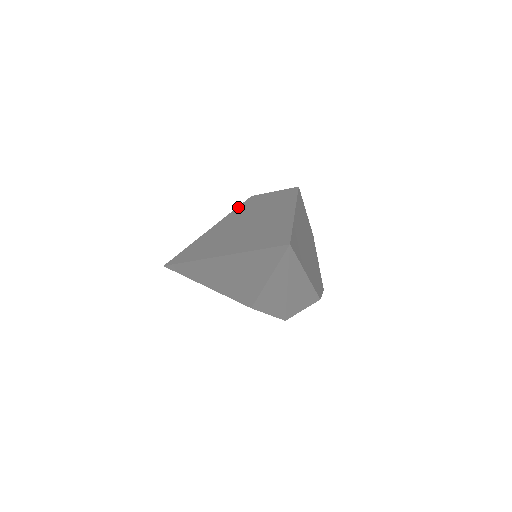
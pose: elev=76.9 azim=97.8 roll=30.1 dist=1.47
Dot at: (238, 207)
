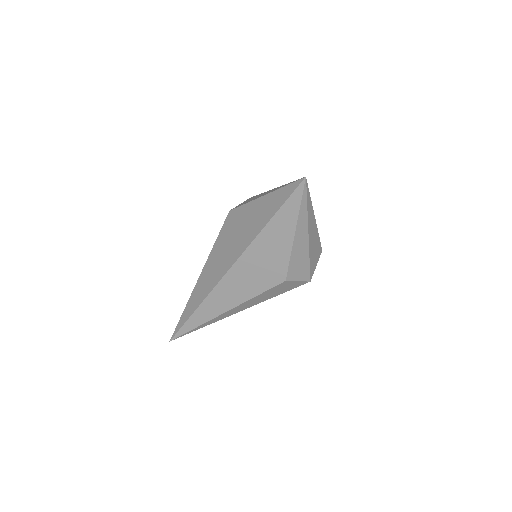
Dot at: (222, 227)
